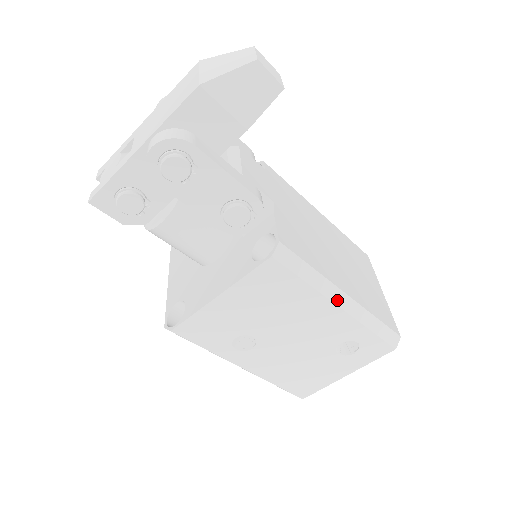
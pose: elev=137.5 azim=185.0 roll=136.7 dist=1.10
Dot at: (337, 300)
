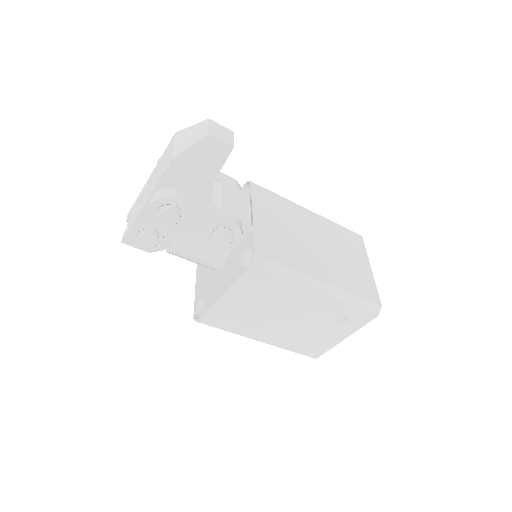
Dot at: (314, 287)
